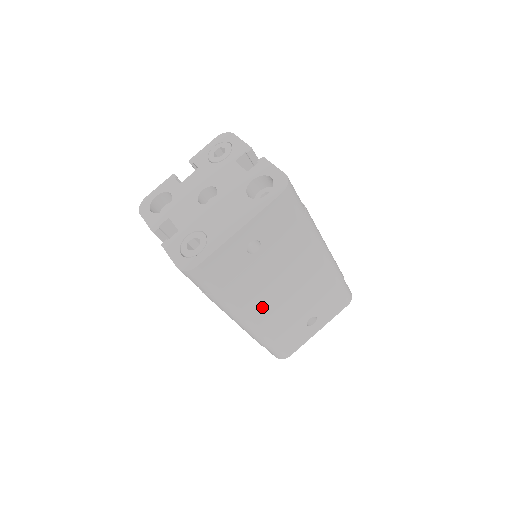
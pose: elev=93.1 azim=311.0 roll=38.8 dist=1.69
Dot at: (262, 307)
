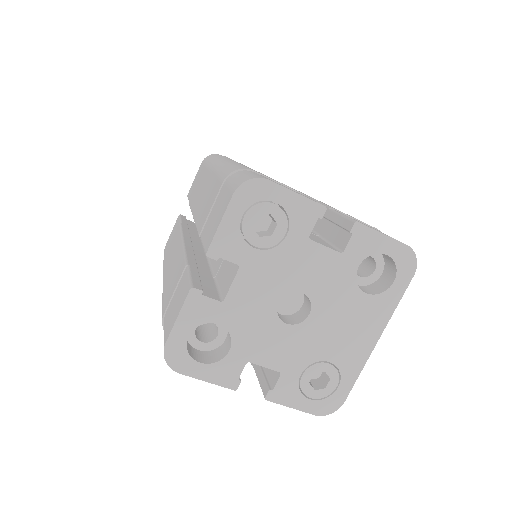
Dot at: occluded
